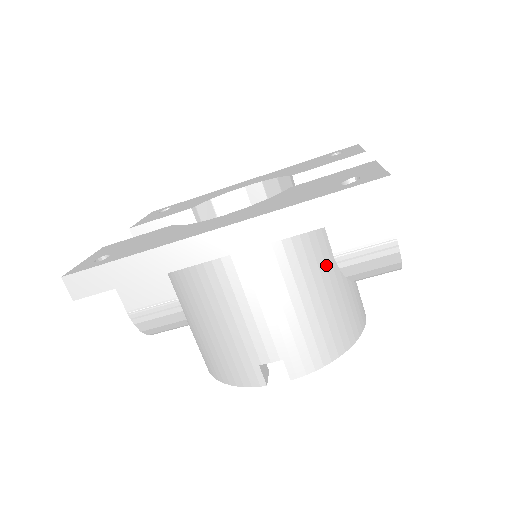
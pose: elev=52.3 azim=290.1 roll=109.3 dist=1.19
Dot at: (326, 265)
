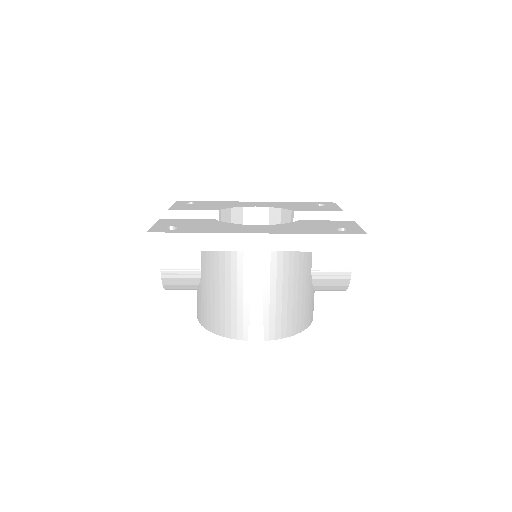
Dot at: (307, 274)
